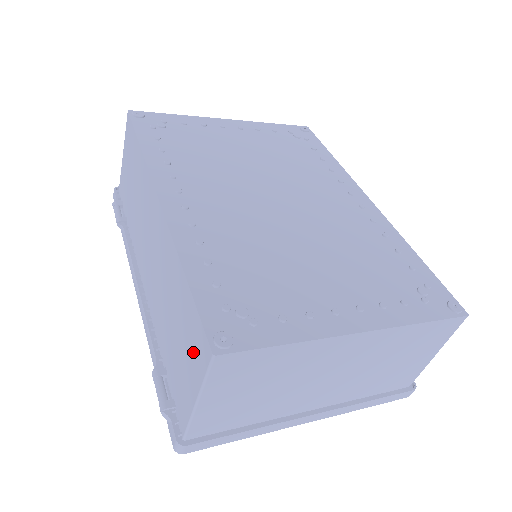
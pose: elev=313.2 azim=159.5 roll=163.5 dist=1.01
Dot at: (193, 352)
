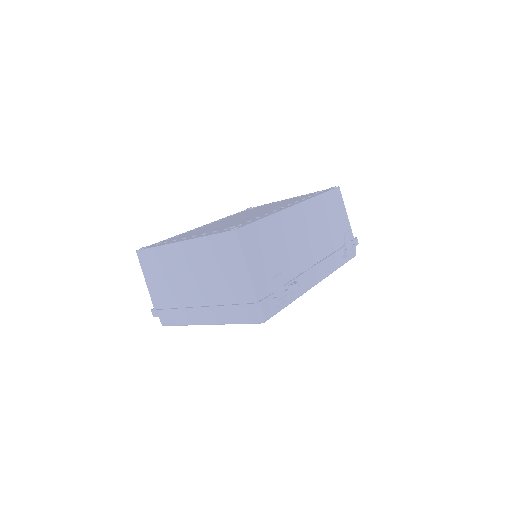
Dot at: occluded
